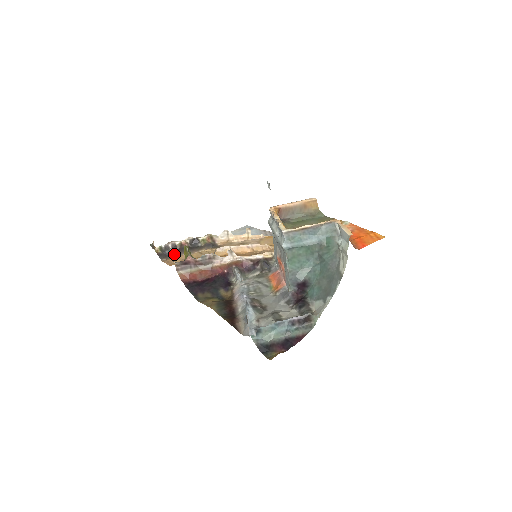
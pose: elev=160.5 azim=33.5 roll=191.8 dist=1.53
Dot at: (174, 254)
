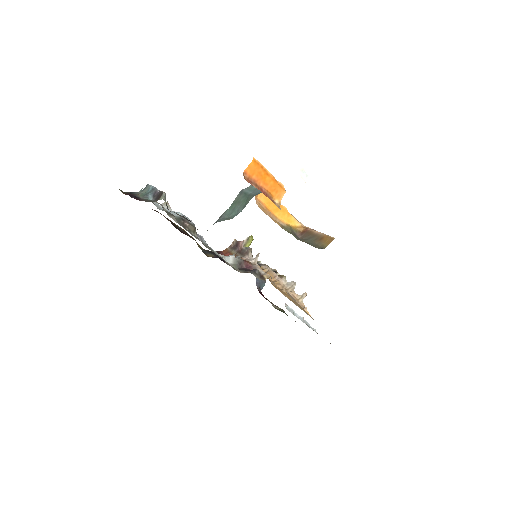
Dot at: occluded
